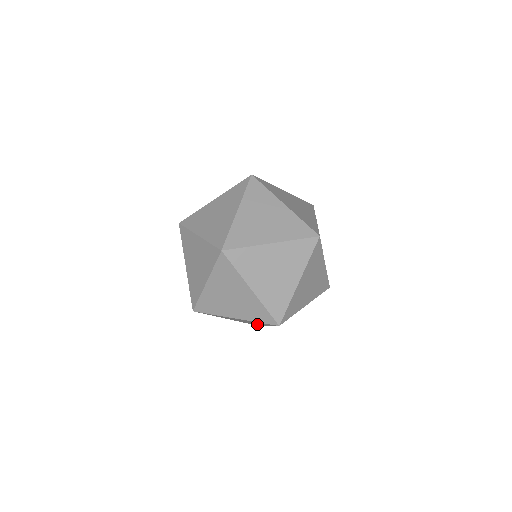
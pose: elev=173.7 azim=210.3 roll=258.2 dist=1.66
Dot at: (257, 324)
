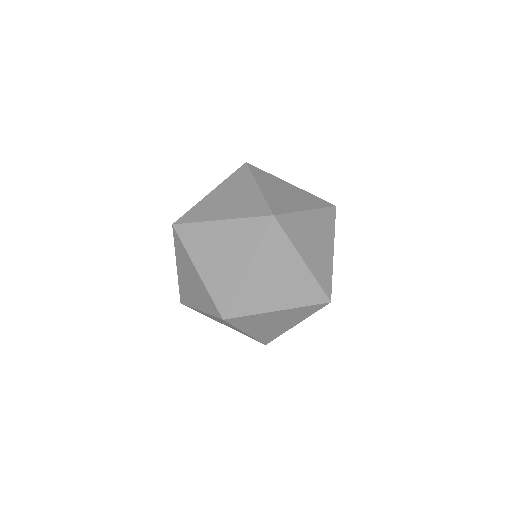
Dot at: (278, 331)
